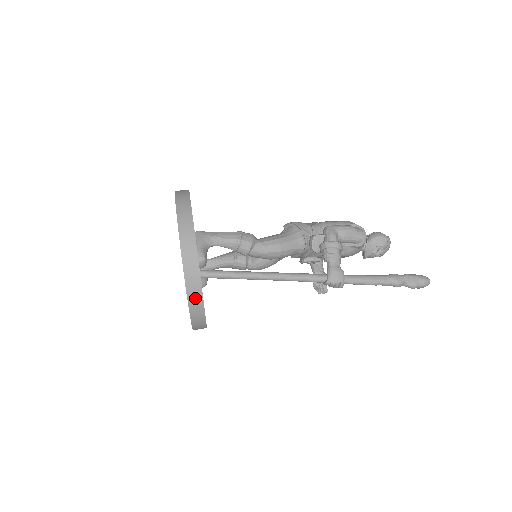
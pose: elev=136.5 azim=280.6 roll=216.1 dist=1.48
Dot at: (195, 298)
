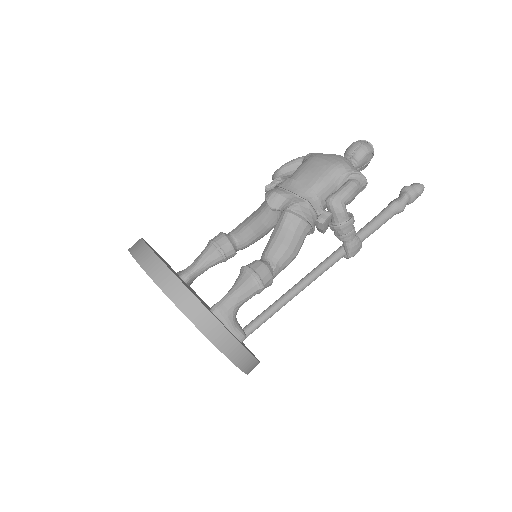
Dot at: occluded
